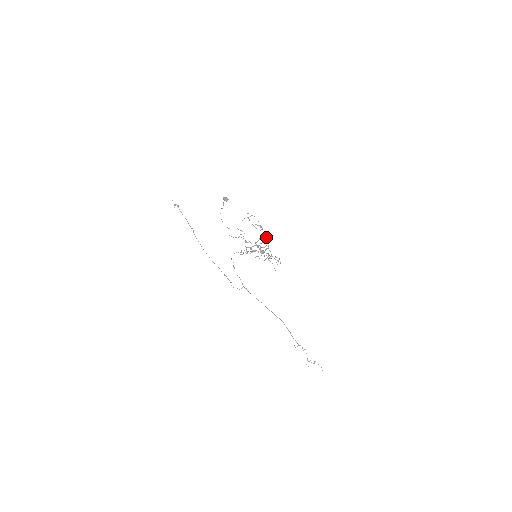
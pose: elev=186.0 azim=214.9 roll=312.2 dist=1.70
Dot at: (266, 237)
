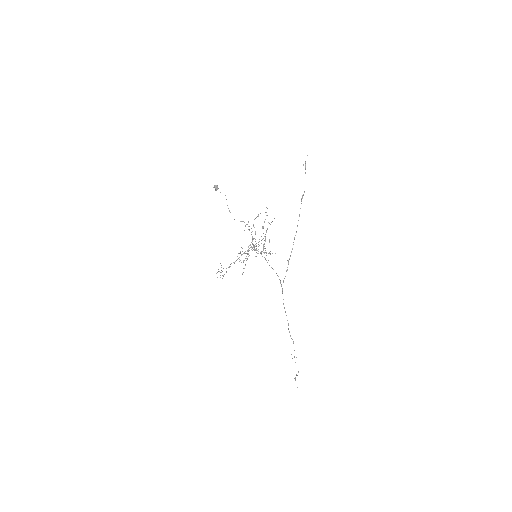
Dot at: occluded
